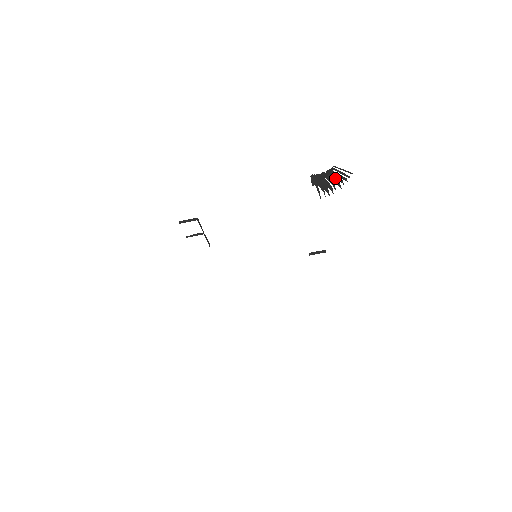
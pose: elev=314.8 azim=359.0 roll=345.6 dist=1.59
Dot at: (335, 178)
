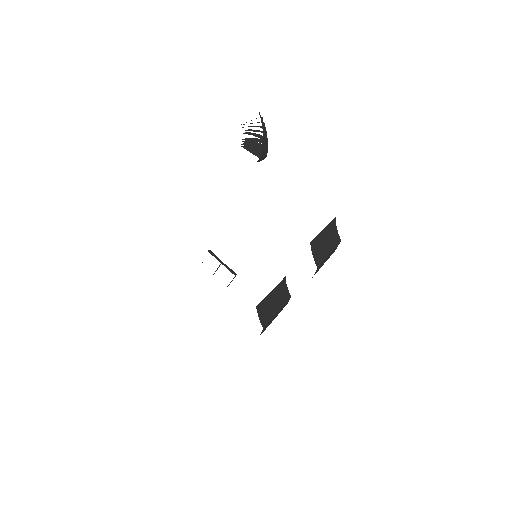
Dot at: occluded
